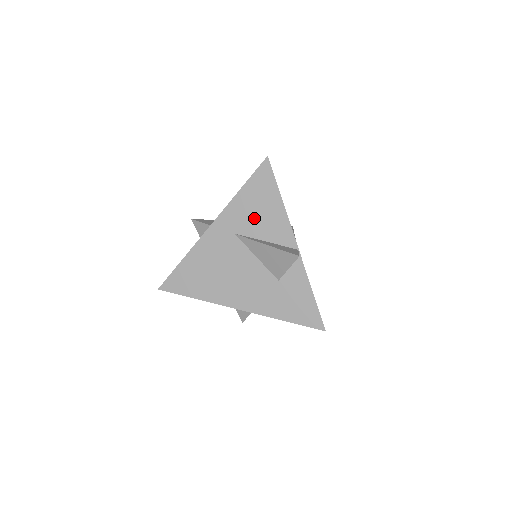
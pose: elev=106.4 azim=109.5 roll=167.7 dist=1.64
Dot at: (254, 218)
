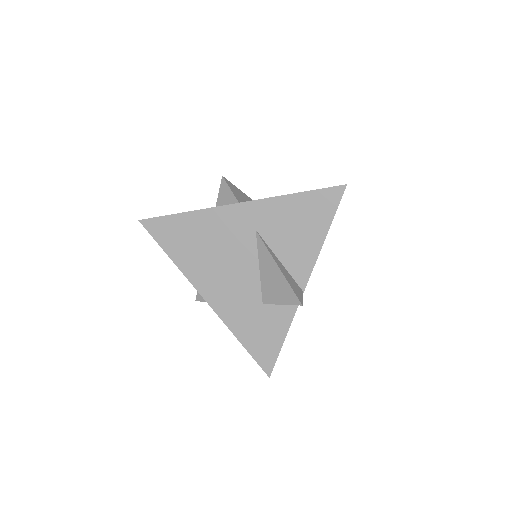
Dot at: (286, 231)
